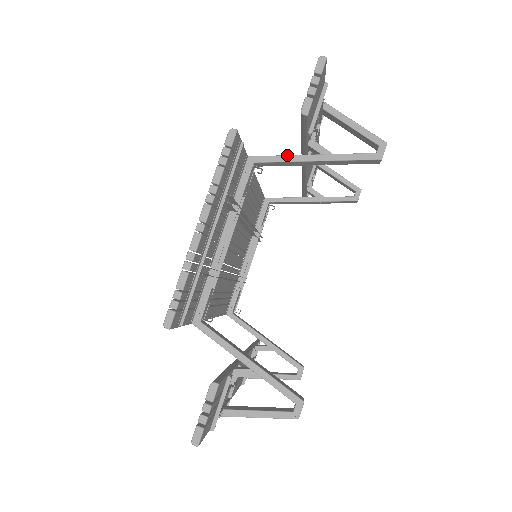
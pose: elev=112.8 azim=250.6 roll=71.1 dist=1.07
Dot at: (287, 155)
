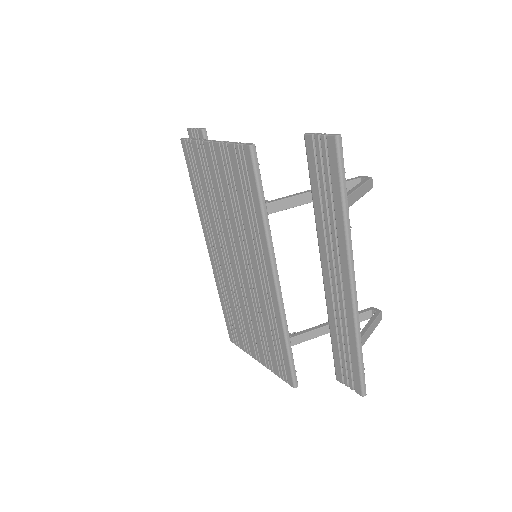
Dot at: occluded
